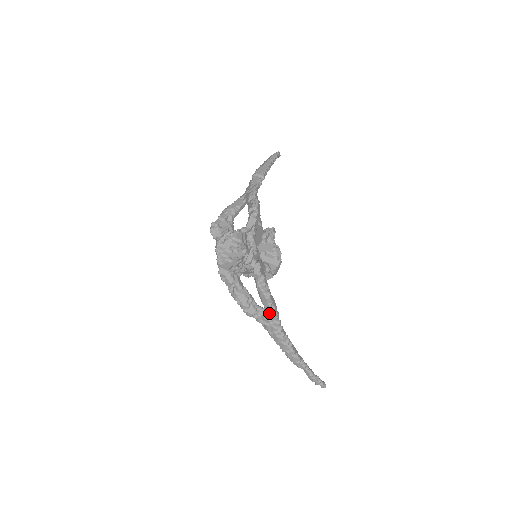
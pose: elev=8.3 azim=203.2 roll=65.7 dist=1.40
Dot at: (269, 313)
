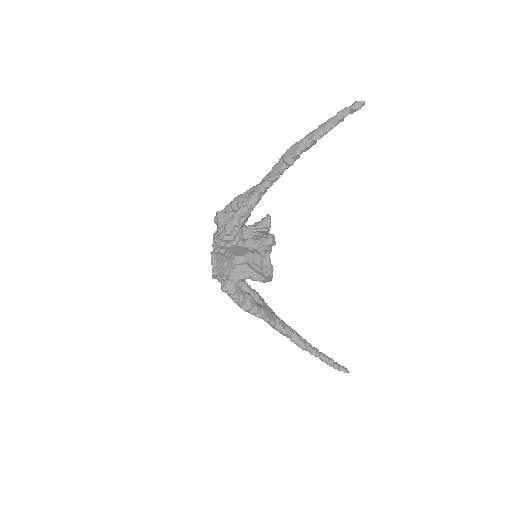
Dot at: occluded
